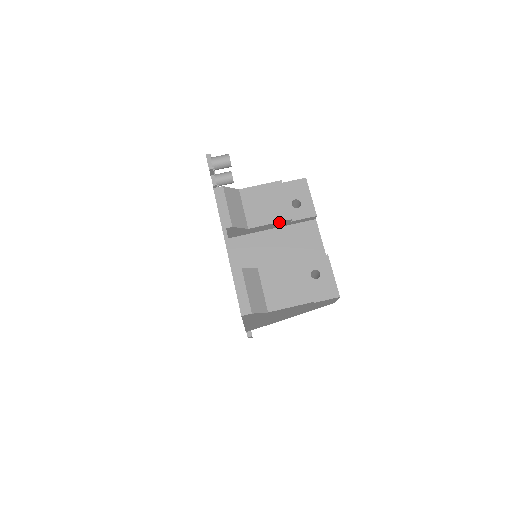
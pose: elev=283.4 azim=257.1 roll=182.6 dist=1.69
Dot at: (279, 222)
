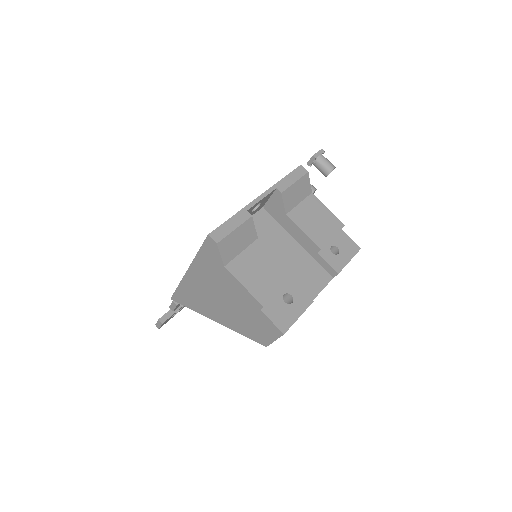
Dot at: (310, 240)
